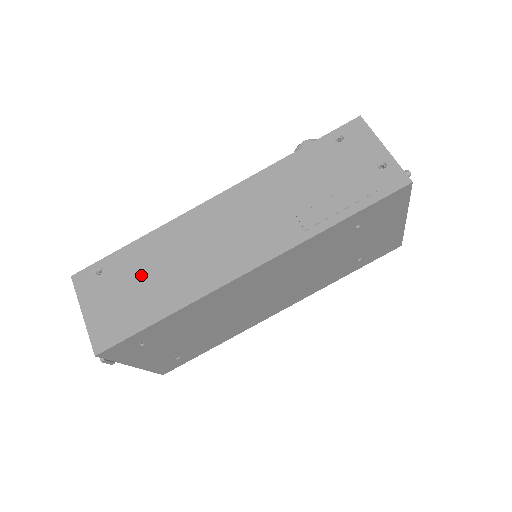
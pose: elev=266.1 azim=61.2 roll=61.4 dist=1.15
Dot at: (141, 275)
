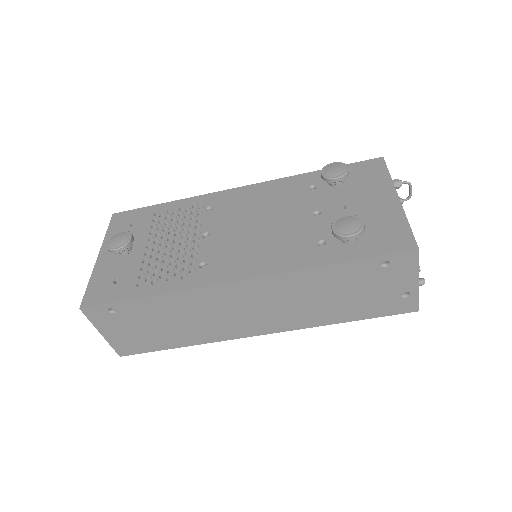
Dot at: (157, 321)
